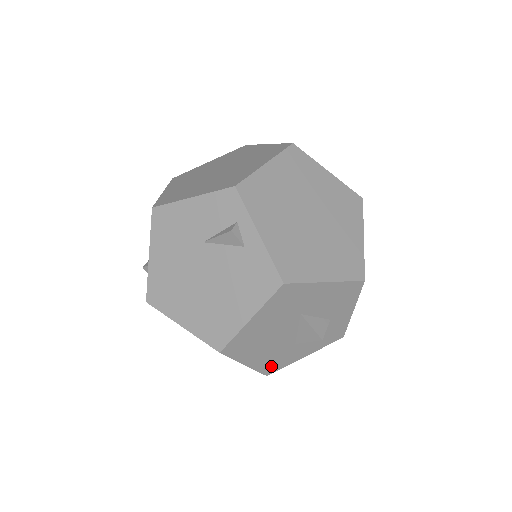
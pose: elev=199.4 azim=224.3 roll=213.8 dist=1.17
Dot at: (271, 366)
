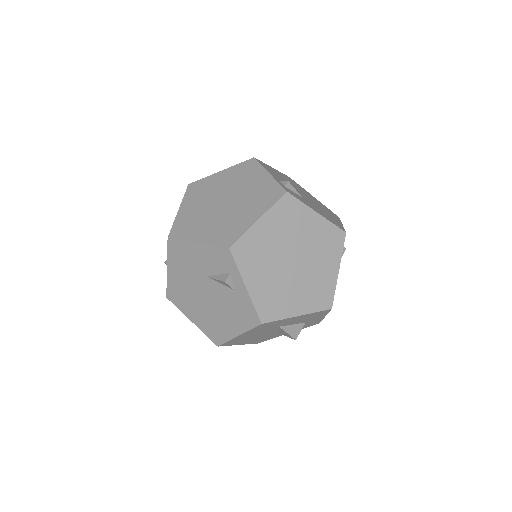
Dot at: (260, 341)
